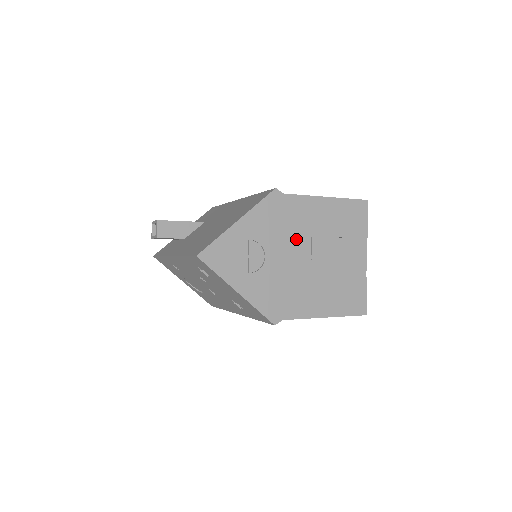
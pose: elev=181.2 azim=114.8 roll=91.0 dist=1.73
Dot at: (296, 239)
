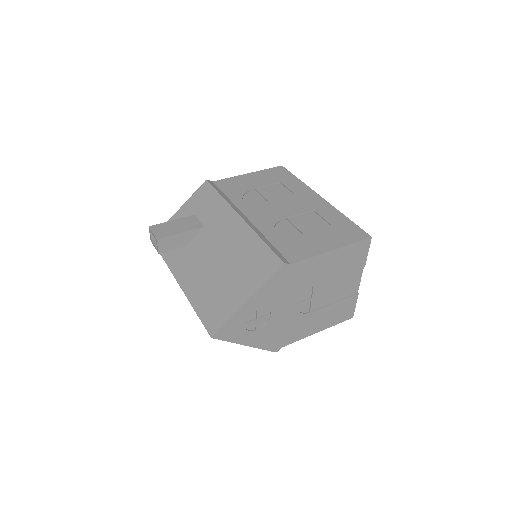
Dot at: (299, 293)
